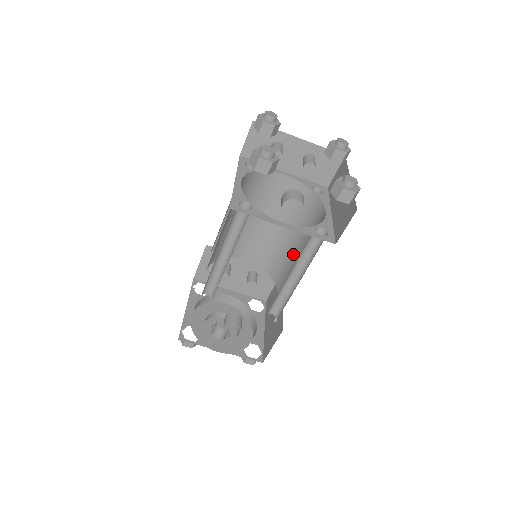
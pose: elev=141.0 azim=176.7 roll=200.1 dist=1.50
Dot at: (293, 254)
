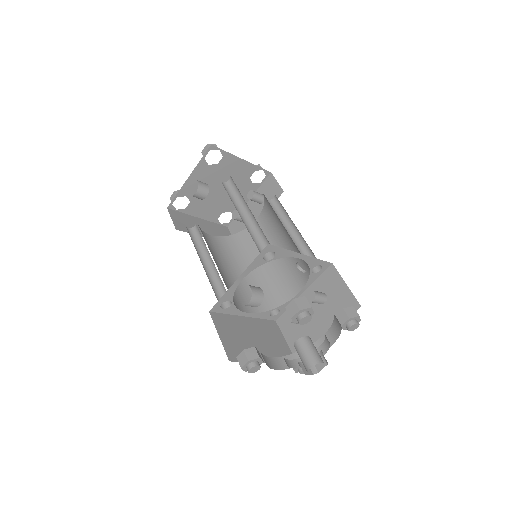
Dot at: occluded
